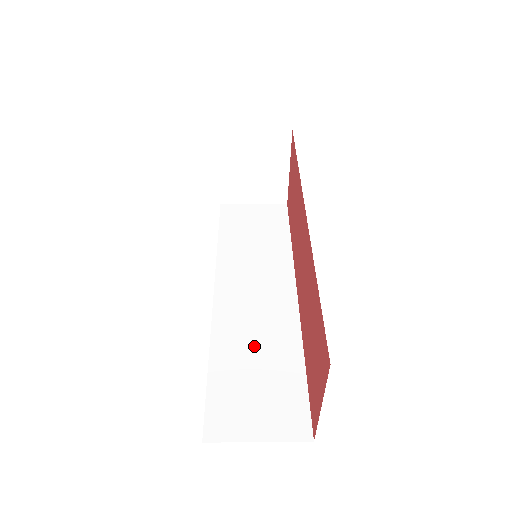
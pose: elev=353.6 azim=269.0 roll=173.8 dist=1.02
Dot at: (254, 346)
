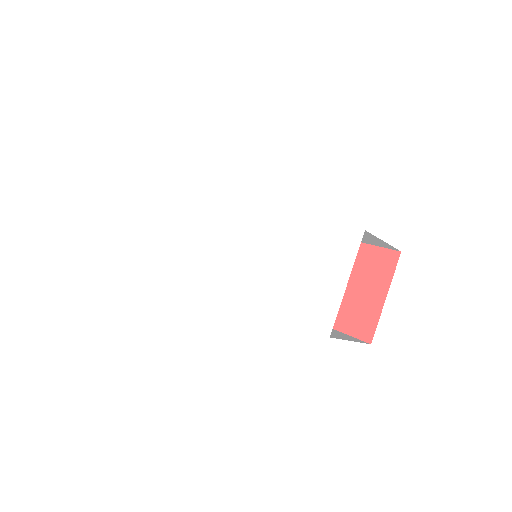
Dot at: occluded
